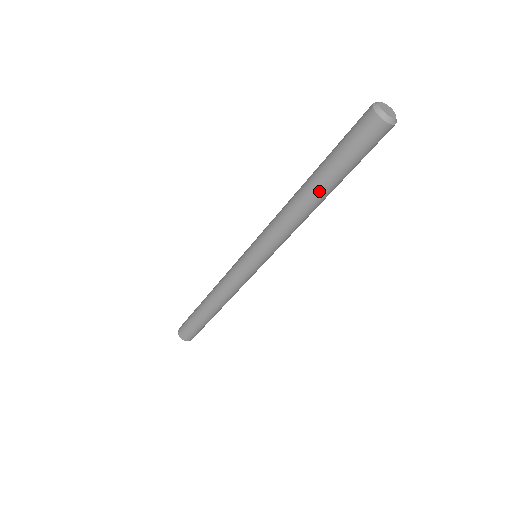
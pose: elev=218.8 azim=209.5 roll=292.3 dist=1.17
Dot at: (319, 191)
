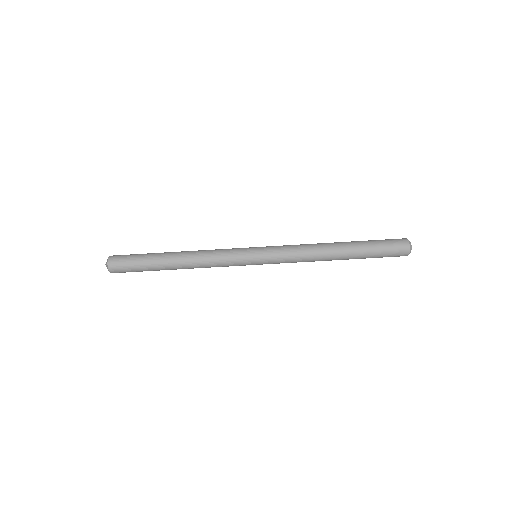
Dot at: (346, 249)
